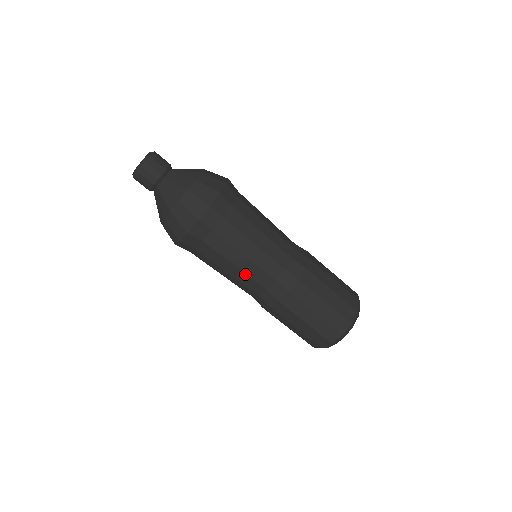
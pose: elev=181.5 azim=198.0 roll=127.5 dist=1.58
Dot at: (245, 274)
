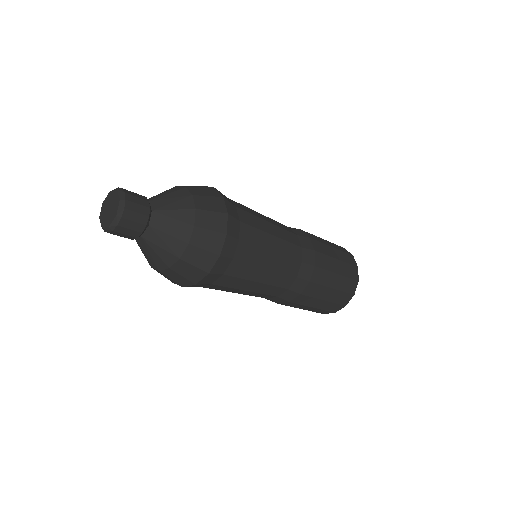
Dot at: (277, 272)
